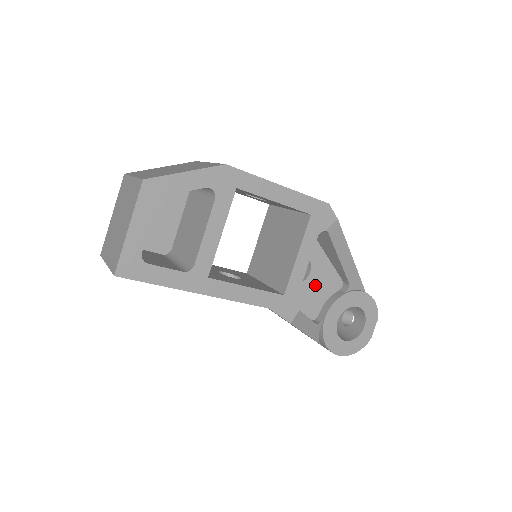
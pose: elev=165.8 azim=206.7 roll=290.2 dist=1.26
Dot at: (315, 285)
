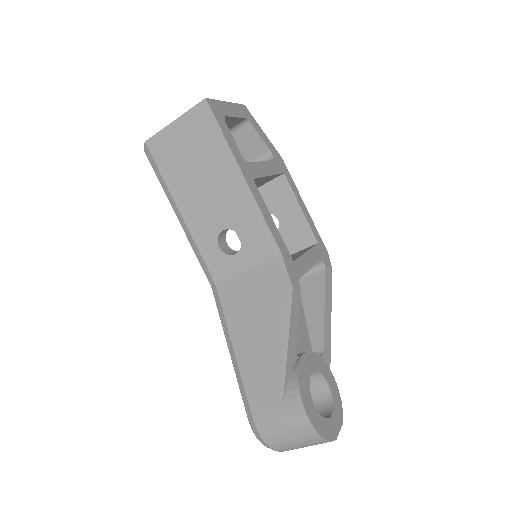
Dot at: occluded
